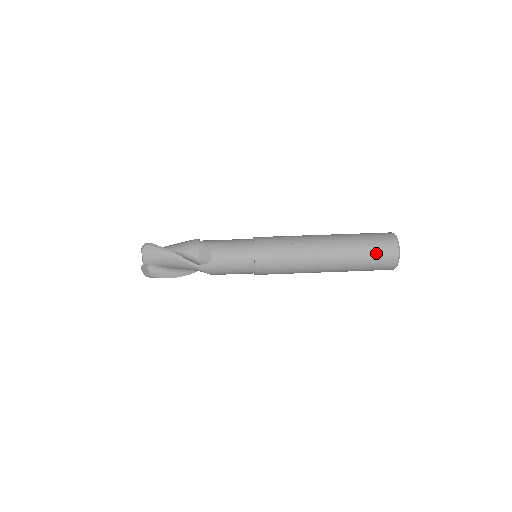
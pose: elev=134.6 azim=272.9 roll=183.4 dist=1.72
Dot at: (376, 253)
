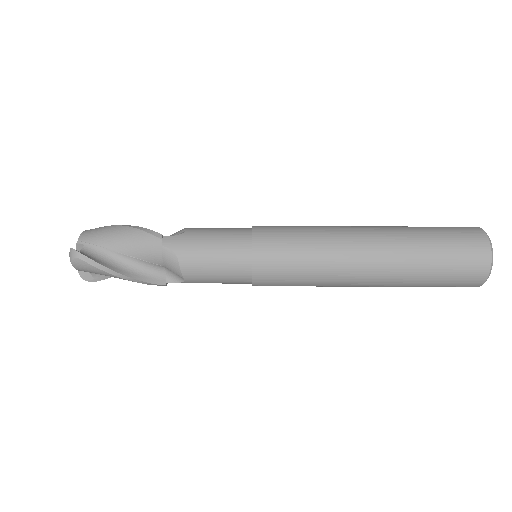
Dot at: (447, 230)
